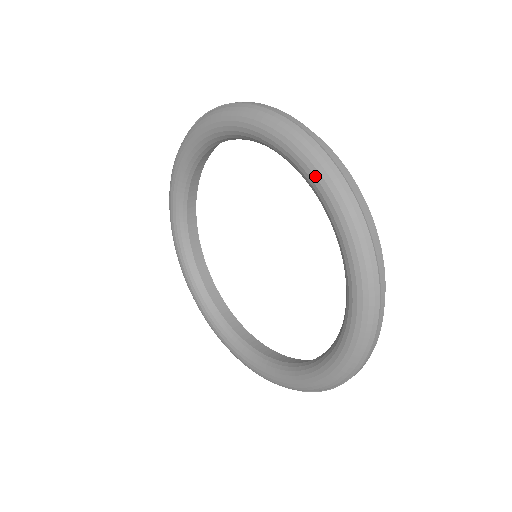
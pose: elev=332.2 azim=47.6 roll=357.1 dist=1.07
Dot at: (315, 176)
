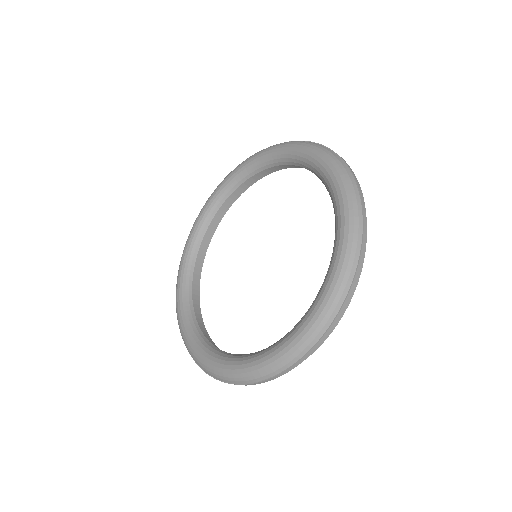
Dot at: (275, 149)
